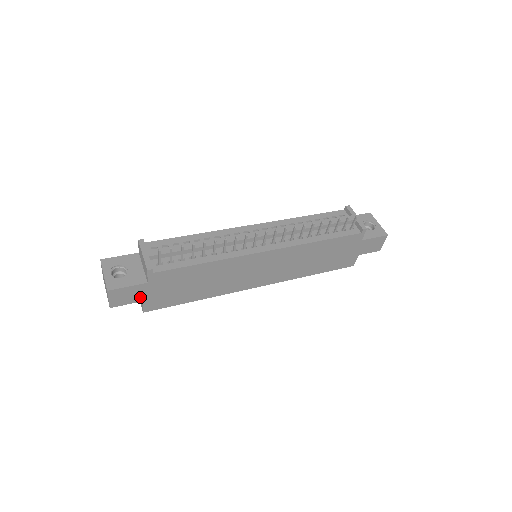
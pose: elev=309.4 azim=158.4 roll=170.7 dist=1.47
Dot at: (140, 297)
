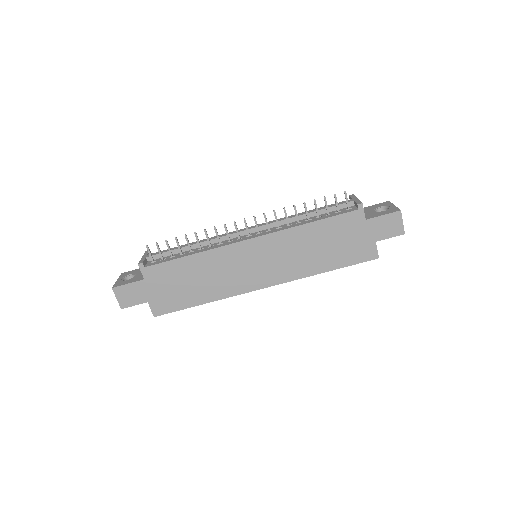
Dot at: (144, 297)
